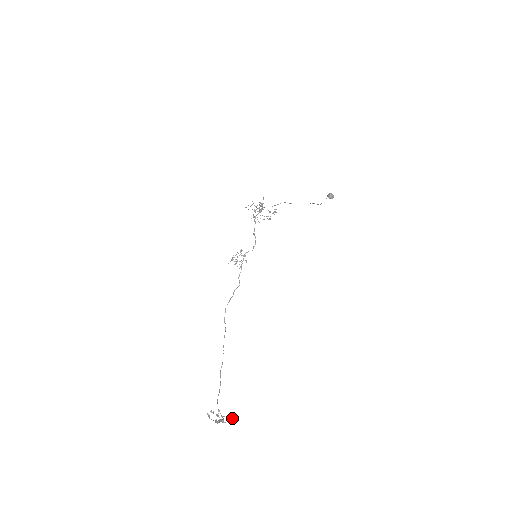
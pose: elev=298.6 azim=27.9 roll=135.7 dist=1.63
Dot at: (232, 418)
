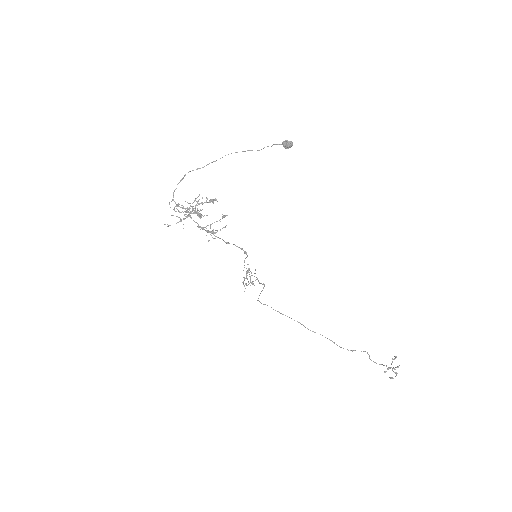
Dot at: occluded
